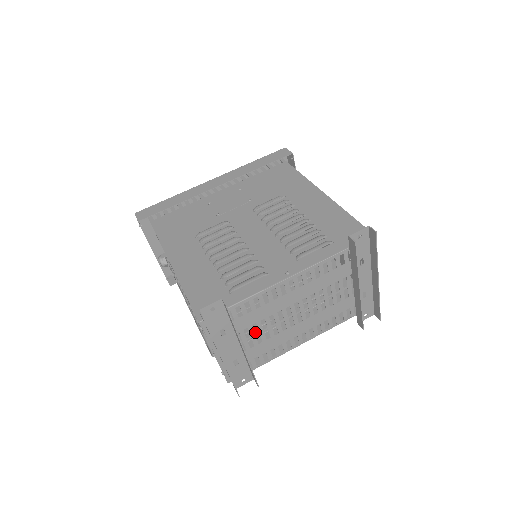
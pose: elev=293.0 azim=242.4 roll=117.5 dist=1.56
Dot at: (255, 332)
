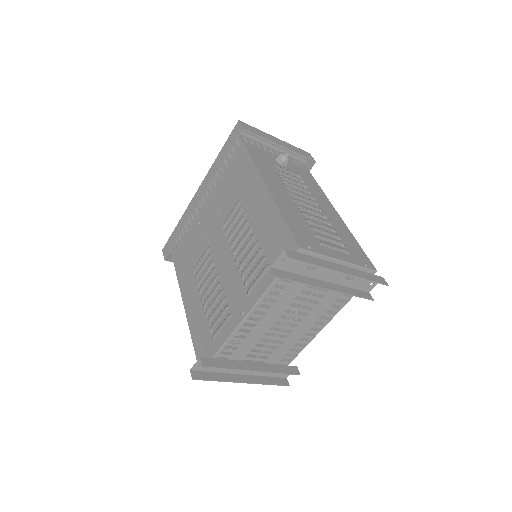
Dot at: occluded
